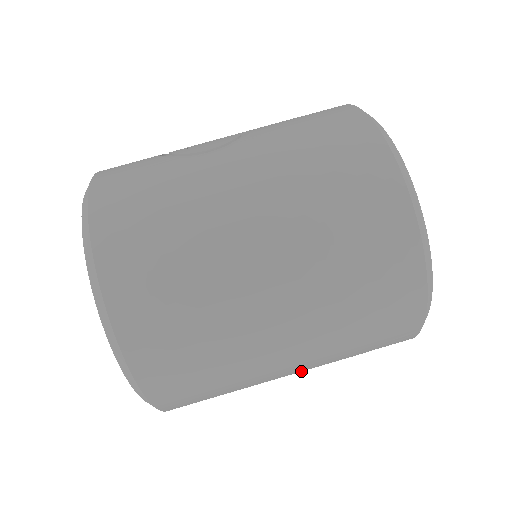
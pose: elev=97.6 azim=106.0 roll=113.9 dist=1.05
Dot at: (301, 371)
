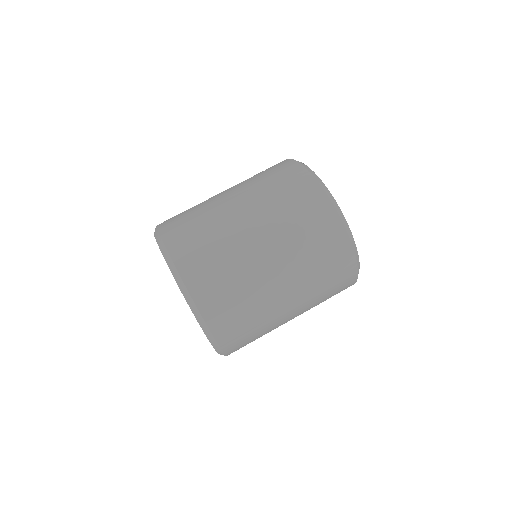
Dot at: (295, 300)
